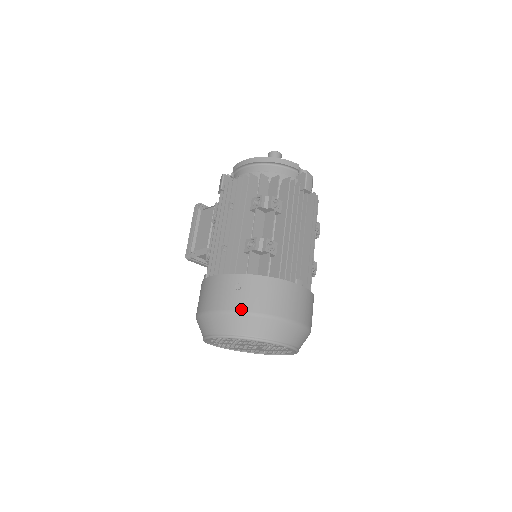
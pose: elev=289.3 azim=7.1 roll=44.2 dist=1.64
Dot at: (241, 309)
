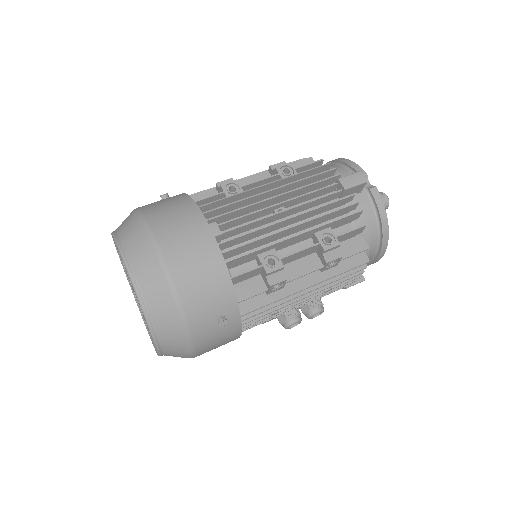
Dot at: (140, 207)
